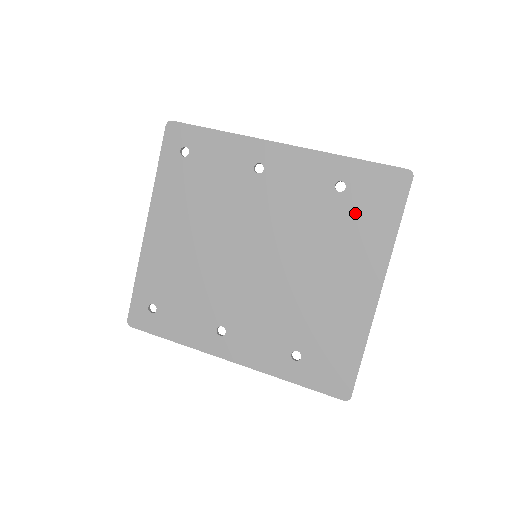
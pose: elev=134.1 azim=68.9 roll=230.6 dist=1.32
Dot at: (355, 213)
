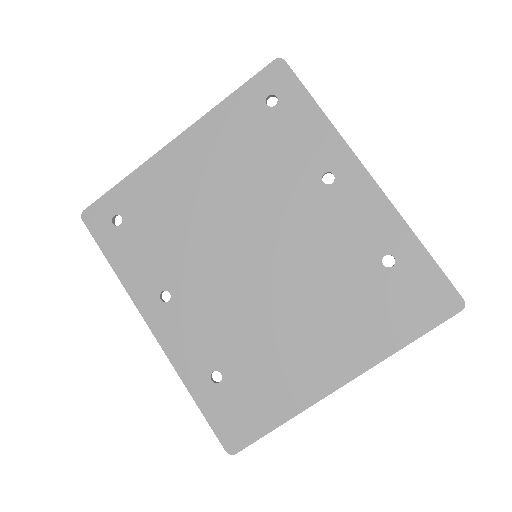
Dot at: (381, 297)
